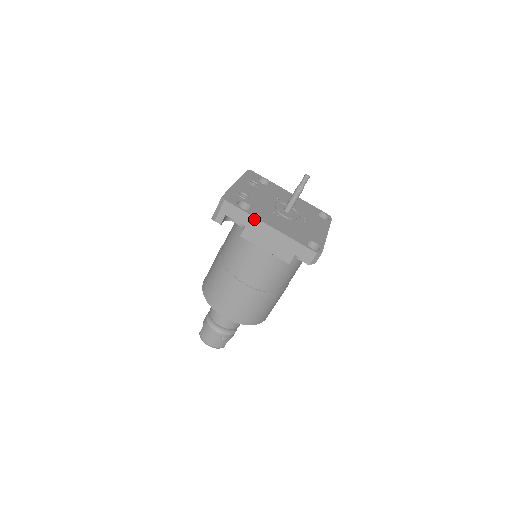
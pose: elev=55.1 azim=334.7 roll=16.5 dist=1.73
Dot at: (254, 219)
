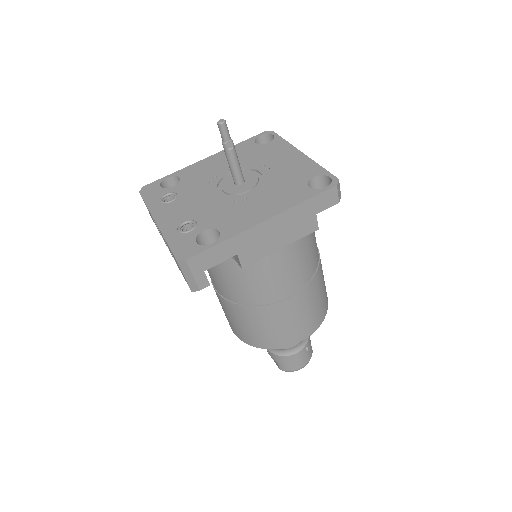
Dot at: (238, 237)
